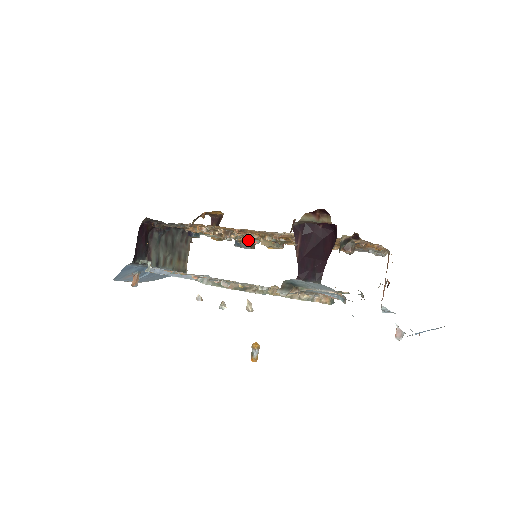
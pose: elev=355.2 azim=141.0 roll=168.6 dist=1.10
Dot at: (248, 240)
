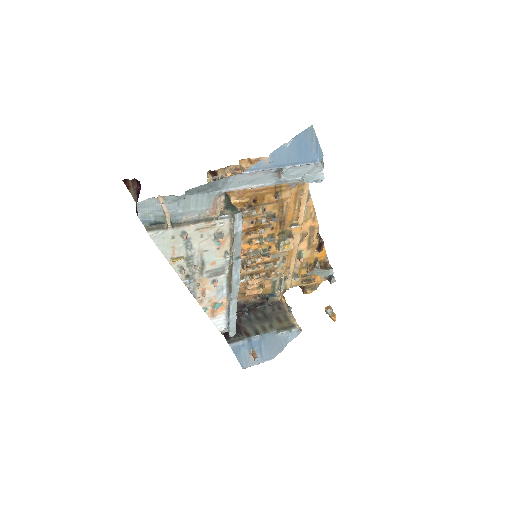
Dot at: occluded
